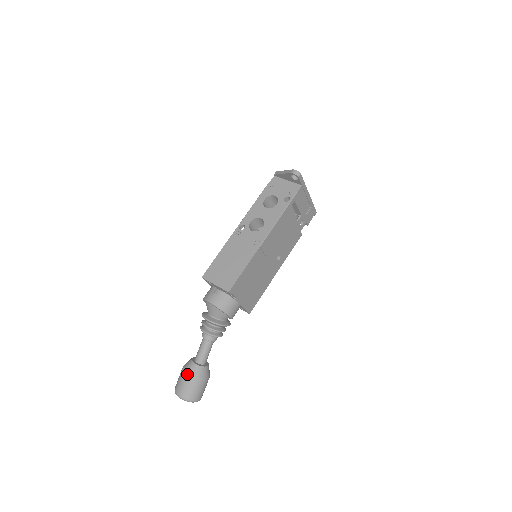
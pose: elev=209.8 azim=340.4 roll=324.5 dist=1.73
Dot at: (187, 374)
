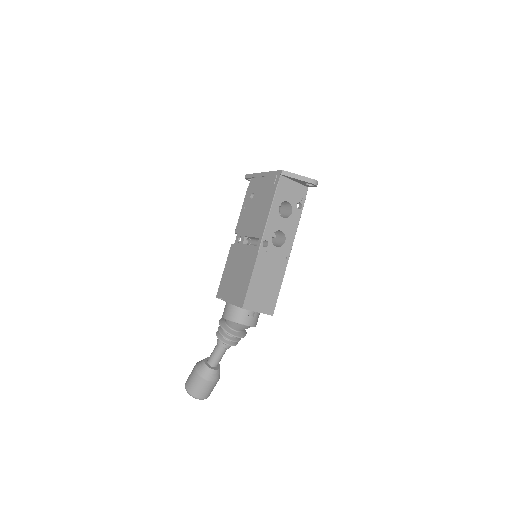
Dot at: (212, 382)
